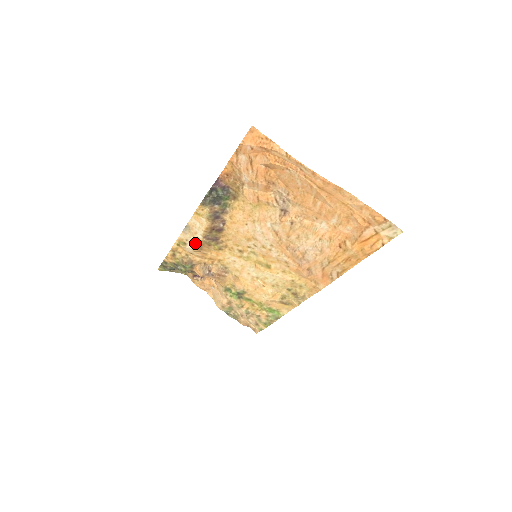
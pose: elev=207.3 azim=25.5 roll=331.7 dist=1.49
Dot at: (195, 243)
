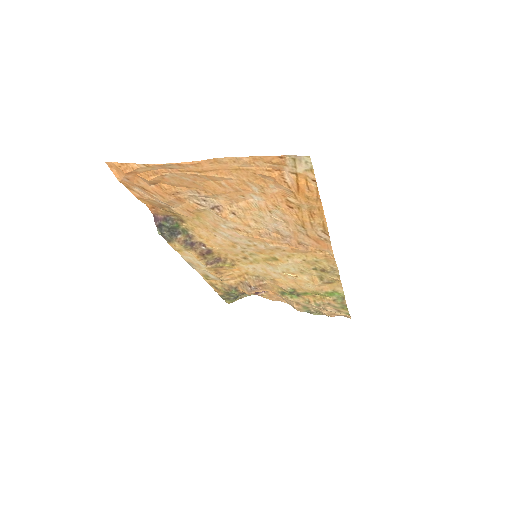
Dot at: (209, 272)
